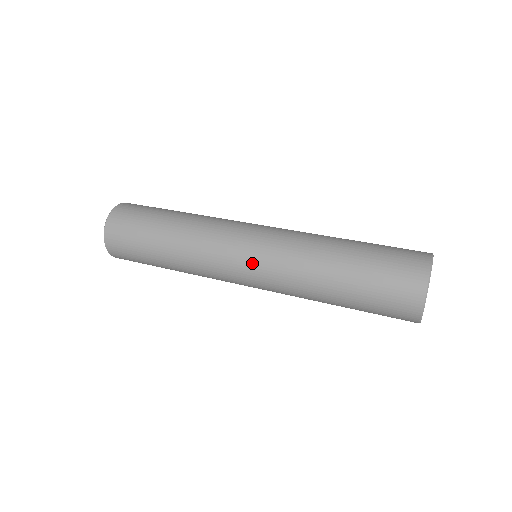
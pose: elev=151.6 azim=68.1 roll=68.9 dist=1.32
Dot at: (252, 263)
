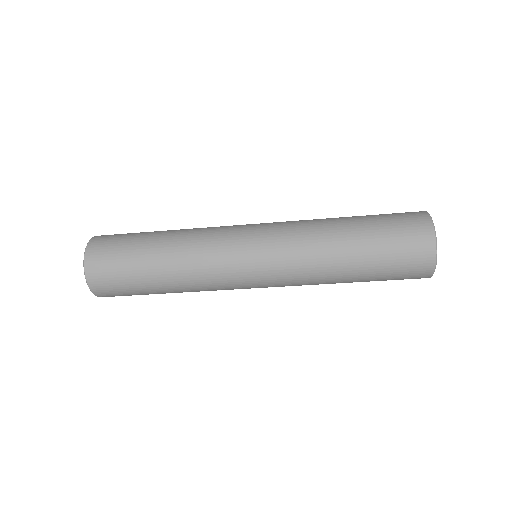
Dot at: (260, 234)
